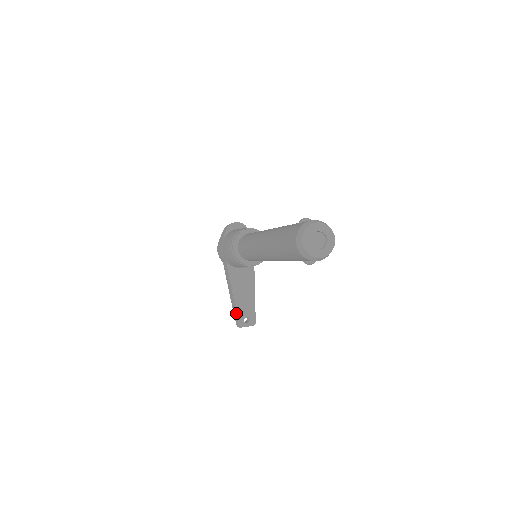
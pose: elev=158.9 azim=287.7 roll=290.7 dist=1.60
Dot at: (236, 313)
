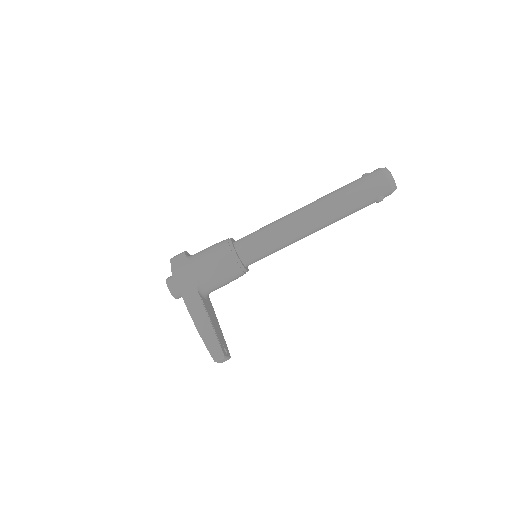
Dot at: (218, 340)
